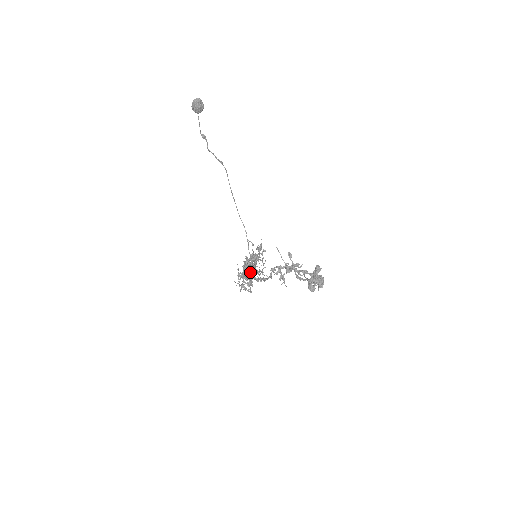
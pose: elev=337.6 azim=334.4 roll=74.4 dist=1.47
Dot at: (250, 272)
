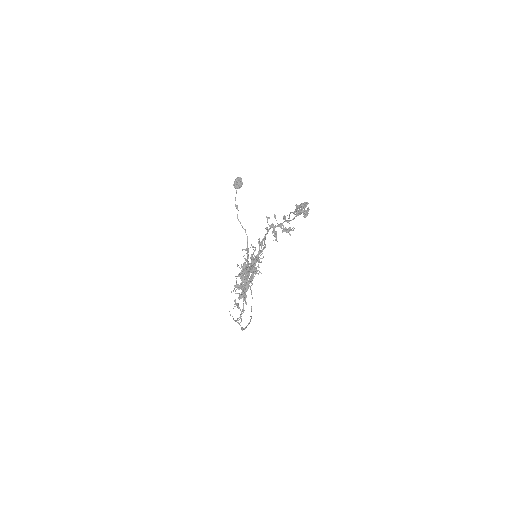
Dot at: (247, 265)
